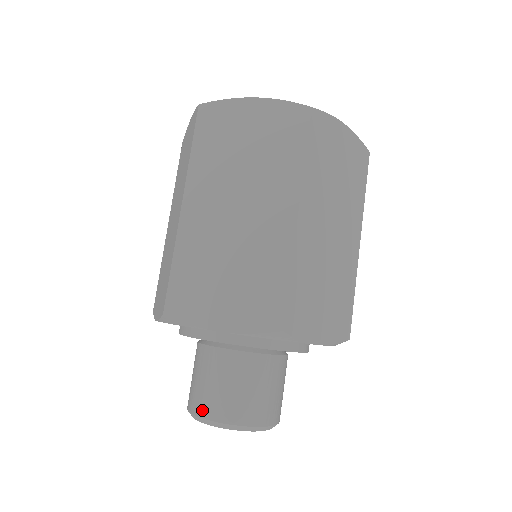
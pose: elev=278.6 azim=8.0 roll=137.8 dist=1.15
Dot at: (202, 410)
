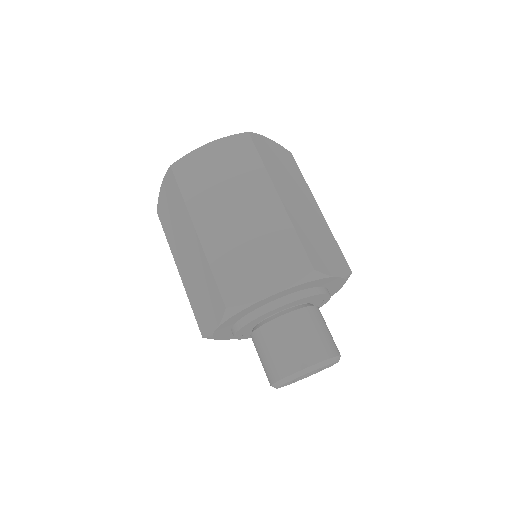
Dot at: (268, 380)
